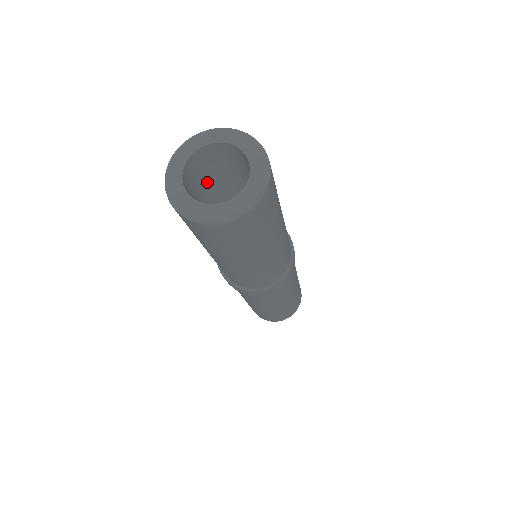
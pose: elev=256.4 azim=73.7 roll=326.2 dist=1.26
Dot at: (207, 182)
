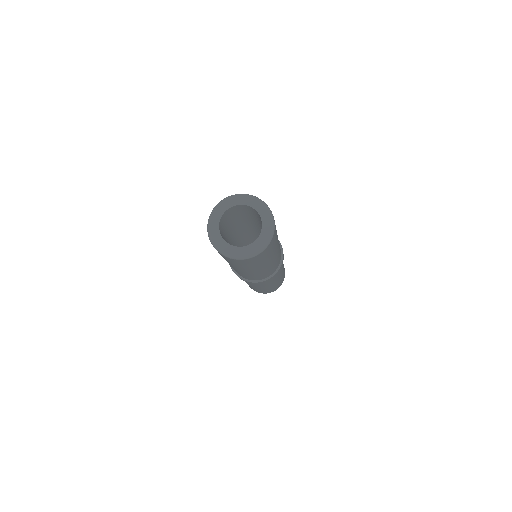
Dot at: (245, 215)
